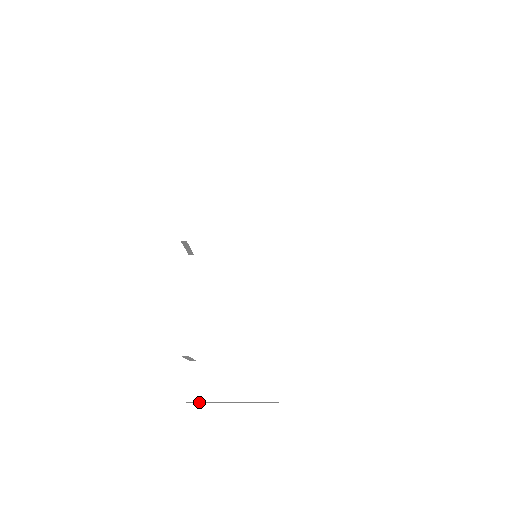
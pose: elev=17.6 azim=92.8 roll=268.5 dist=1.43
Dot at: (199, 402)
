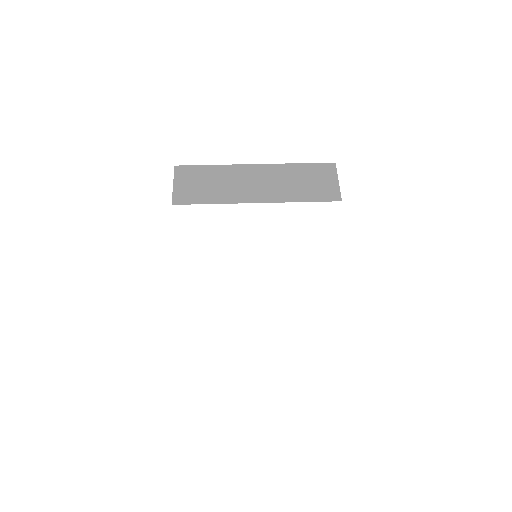
Dot at: occluded
